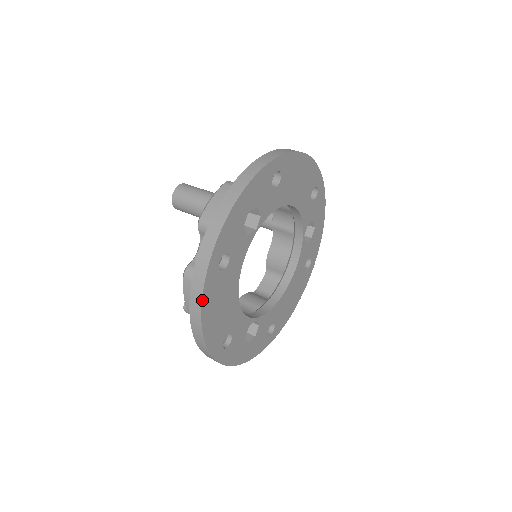
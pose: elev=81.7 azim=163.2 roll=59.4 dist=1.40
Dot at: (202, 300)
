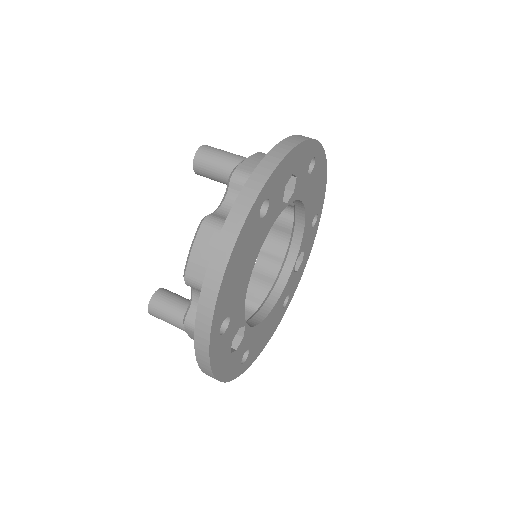
Dot at: (238, 235)
